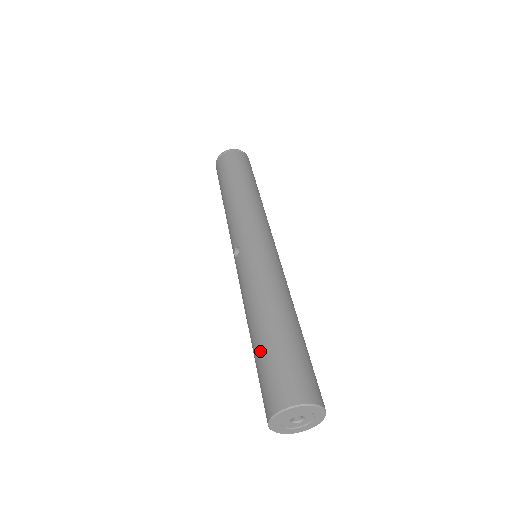
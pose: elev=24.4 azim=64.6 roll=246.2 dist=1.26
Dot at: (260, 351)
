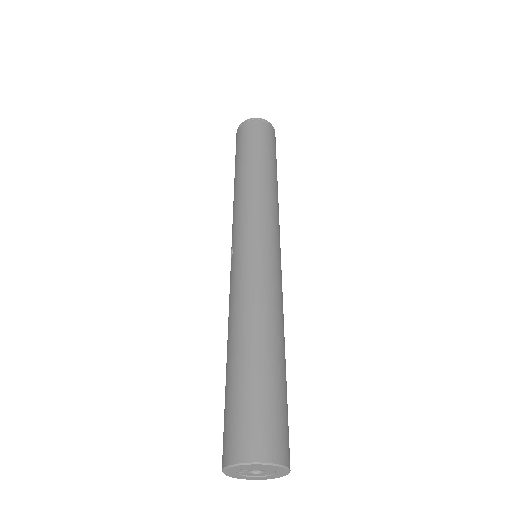
Dot at: (227, 384)
